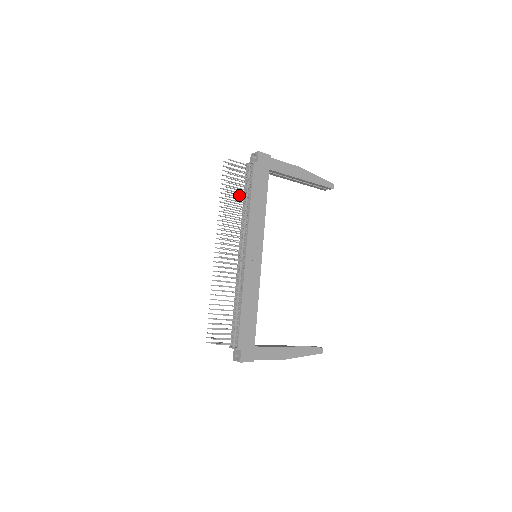
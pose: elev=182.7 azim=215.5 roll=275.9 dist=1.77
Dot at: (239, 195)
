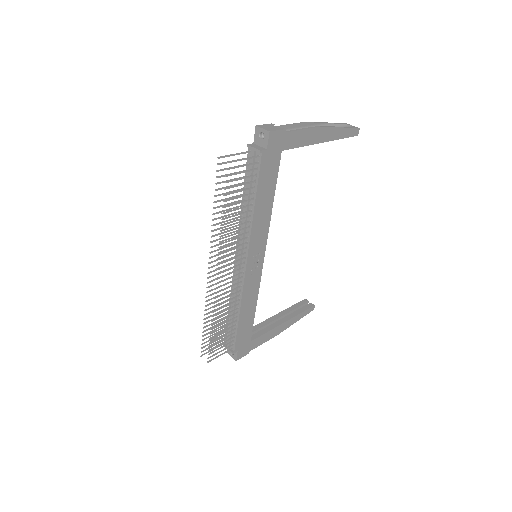
Dot at: (240, 202)
